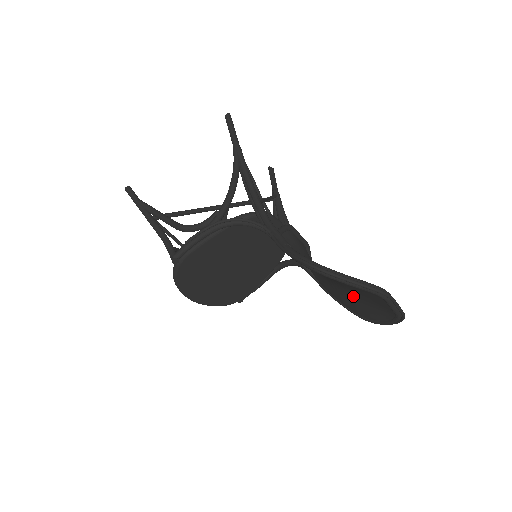
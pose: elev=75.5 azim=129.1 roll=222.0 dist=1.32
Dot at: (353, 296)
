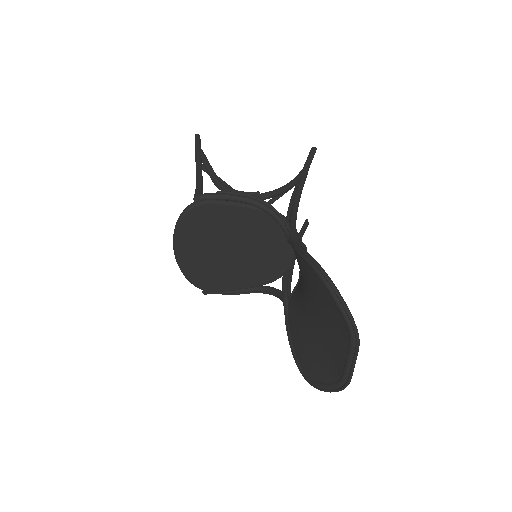
Dot at: (315, 339)
